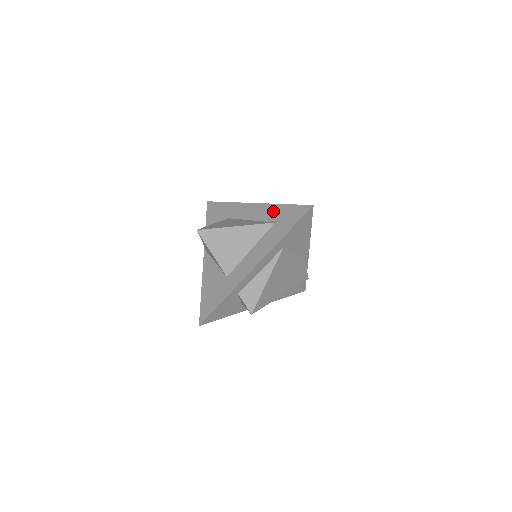
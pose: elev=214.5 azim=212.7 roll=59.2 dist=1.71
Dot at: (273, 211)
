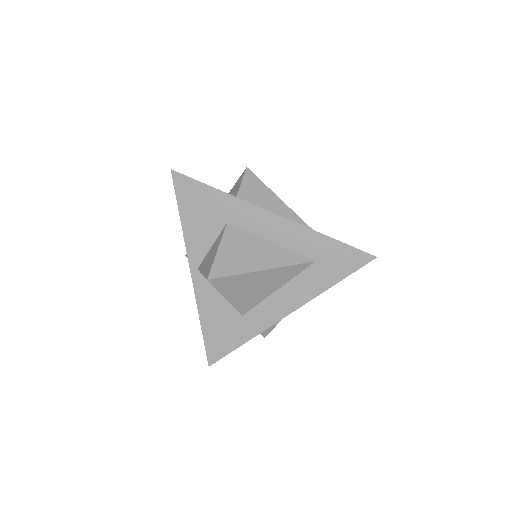
Dot at: (311, 242)
